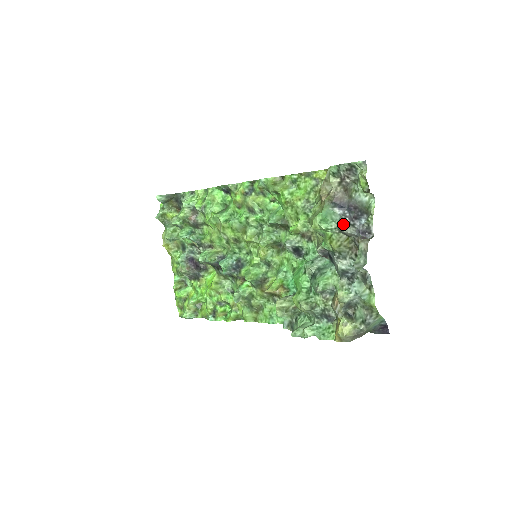
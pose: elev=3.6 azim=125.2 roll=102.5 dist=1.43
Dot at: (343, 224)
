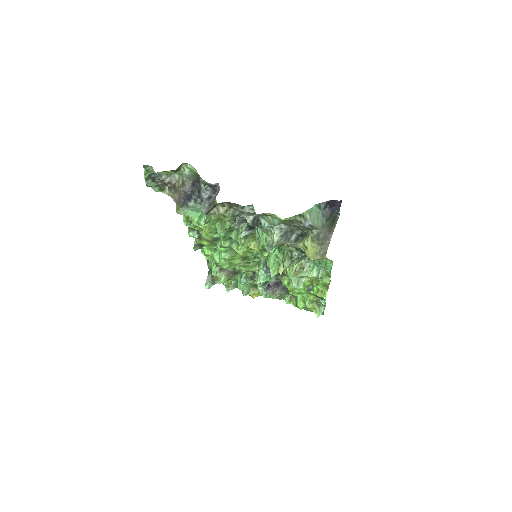
Dot at: occluded
